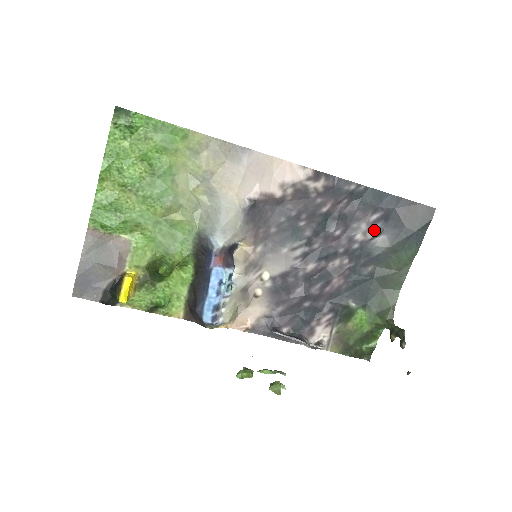
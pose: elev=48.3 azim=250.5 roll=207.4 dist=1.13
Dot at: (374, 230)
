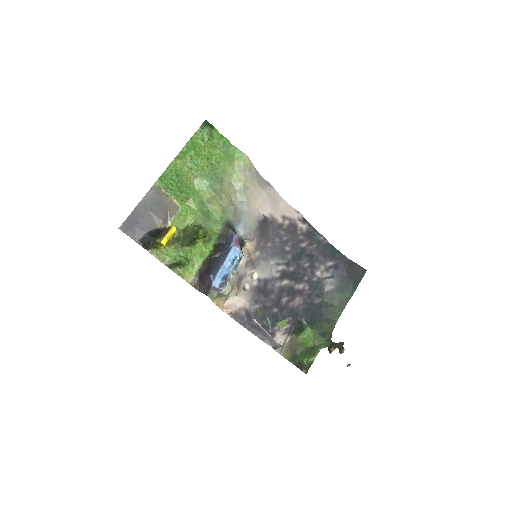
Dot at: (328, 273)
